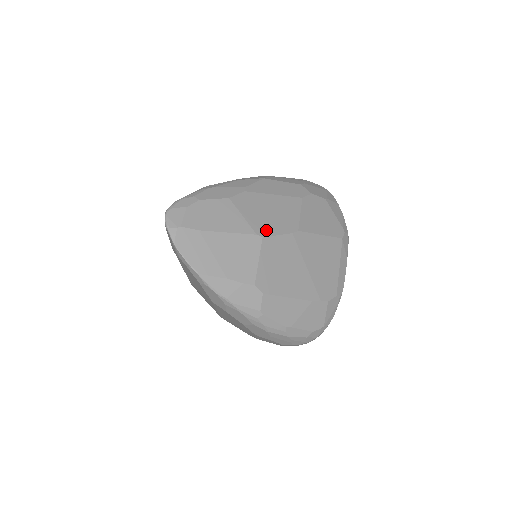
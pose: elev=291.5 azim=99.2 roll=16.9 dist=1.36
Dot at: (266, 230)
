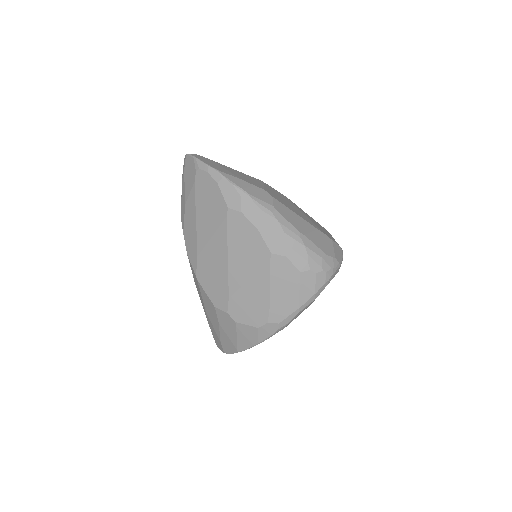
Dot at: occluded
